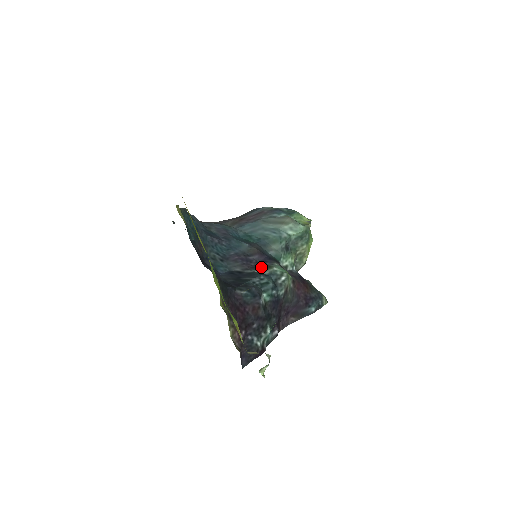
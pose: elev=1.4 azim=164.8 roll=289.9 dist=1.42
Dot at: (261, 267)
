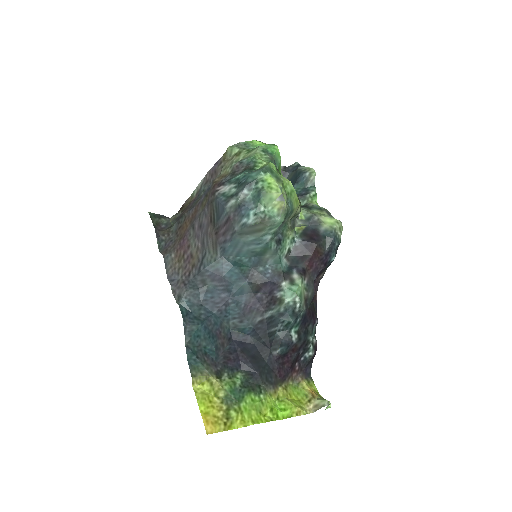
Dot at: (274, 304)
